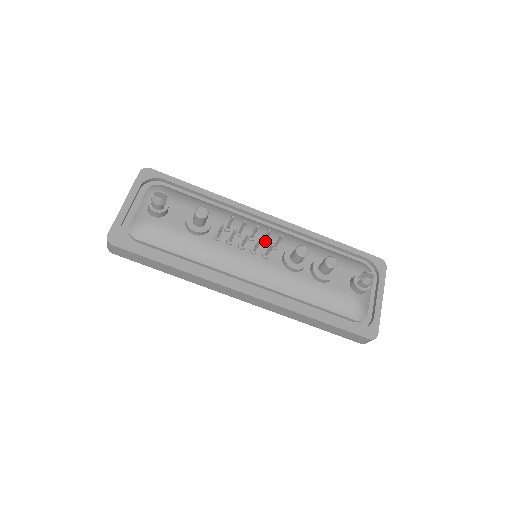
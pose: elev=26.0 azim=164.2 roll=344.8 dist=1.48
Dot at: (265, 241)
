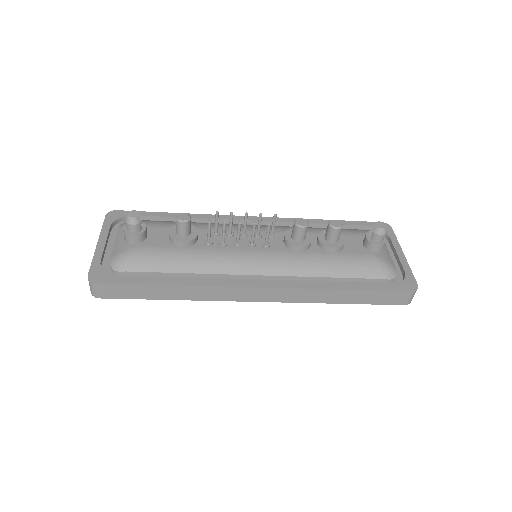
Dot at: (259, 233)
